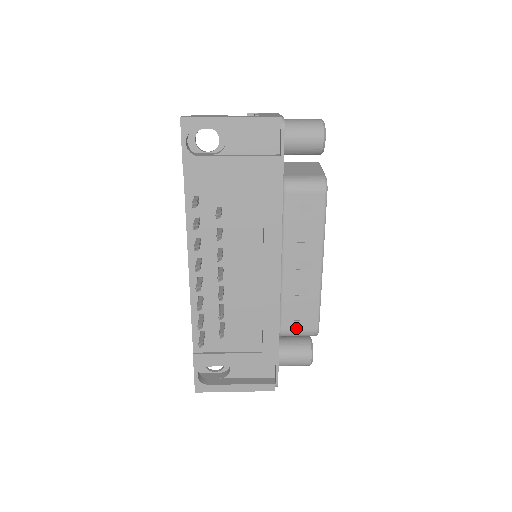
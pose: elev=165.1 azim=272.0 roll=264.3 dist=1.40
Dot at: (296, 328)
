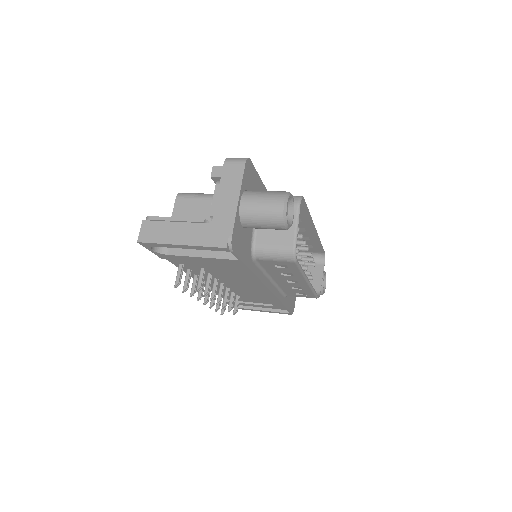
Dot at: (299, 296)
